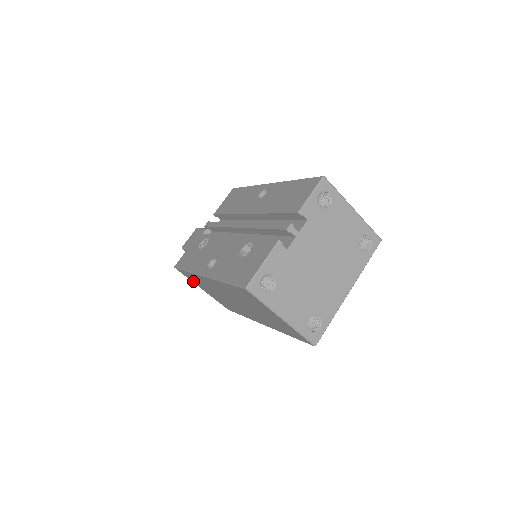
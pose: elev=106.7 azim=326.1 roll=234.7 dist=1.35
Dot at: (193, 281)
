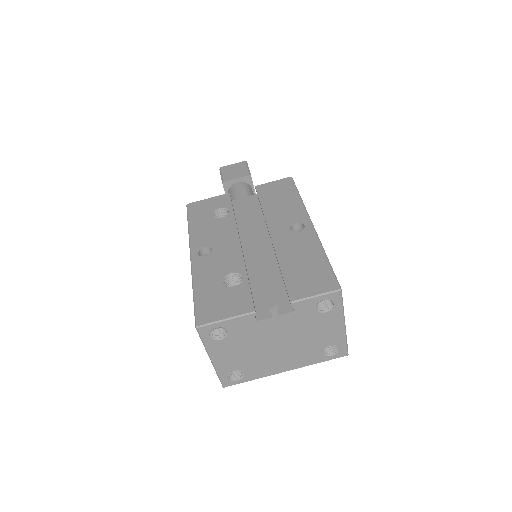
Dot at: occluded
